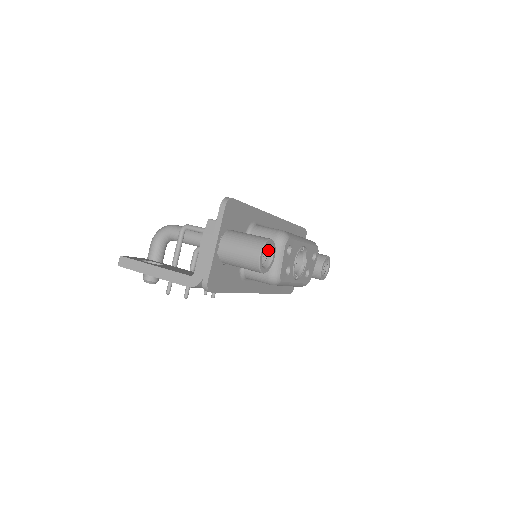
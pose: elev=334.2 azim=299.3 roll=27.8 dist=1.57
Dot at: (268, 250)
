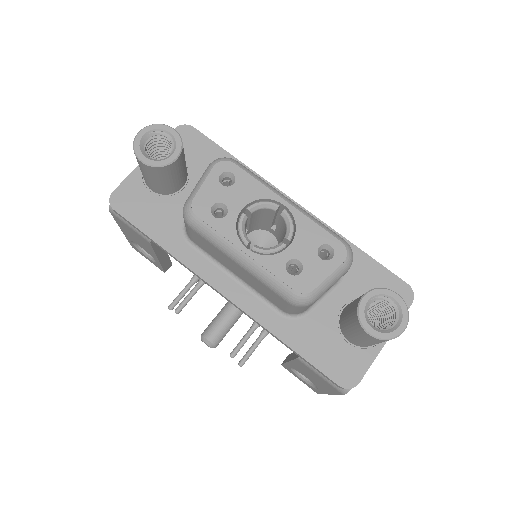
Dot at: (172, 148)
